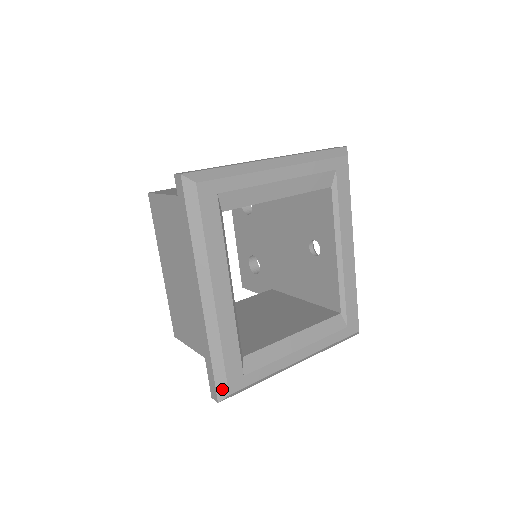
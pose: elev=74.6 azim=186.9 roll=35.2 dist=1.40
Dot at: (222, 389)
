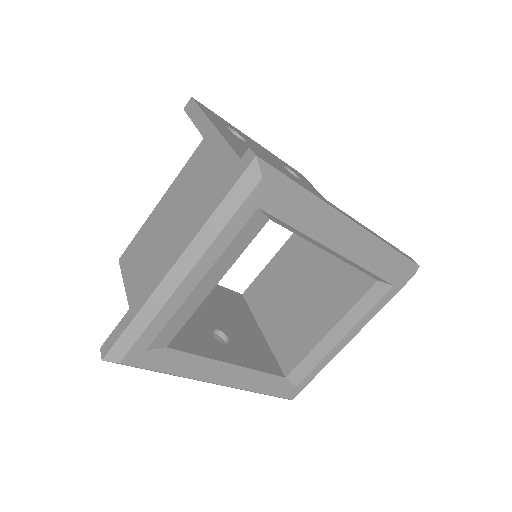
Dot at: (284, 398)
